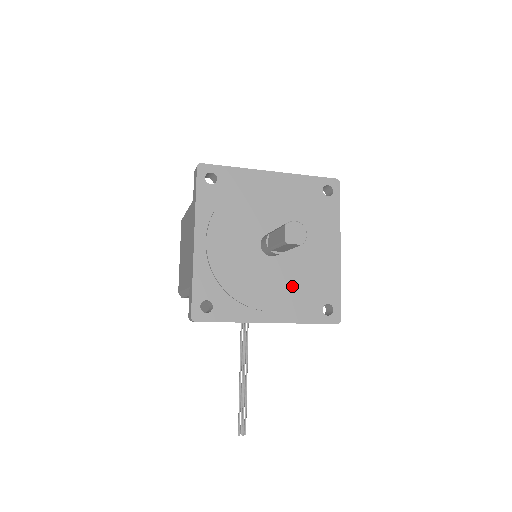
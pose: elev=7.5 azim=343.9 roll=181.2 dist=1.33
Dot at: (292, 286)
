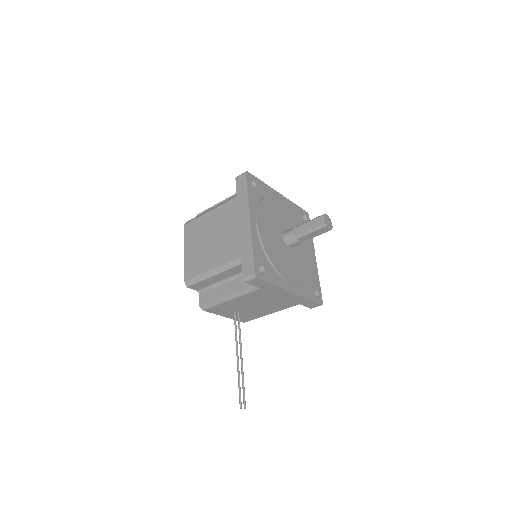
Dot at: (300, 271)
